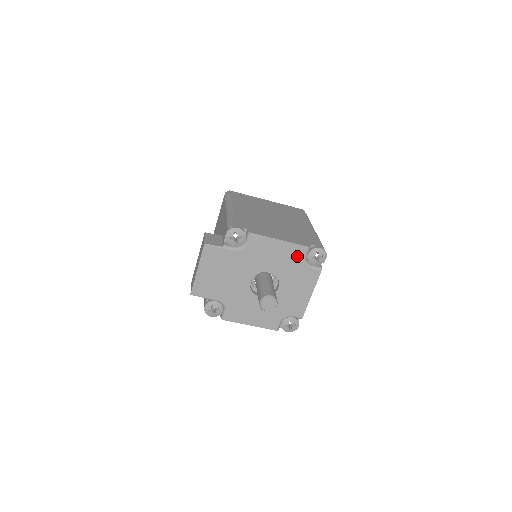
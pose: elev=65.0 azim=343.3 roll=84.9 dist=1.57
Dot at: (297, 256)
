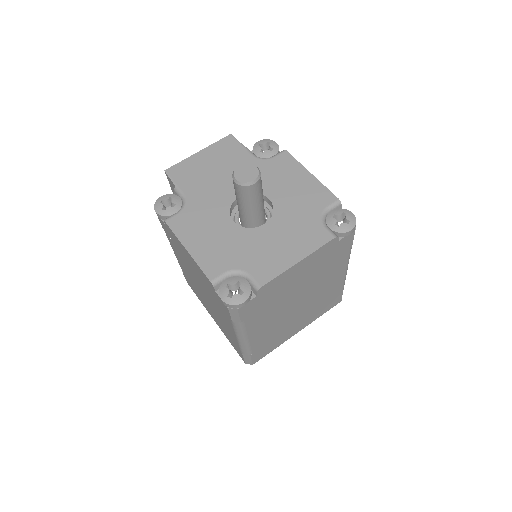
Dot at: (317, 201)
